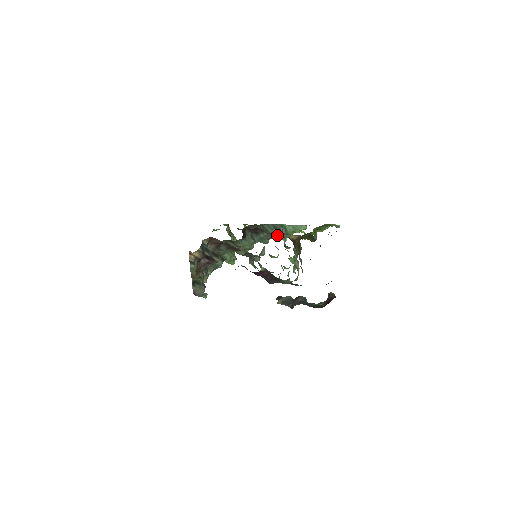
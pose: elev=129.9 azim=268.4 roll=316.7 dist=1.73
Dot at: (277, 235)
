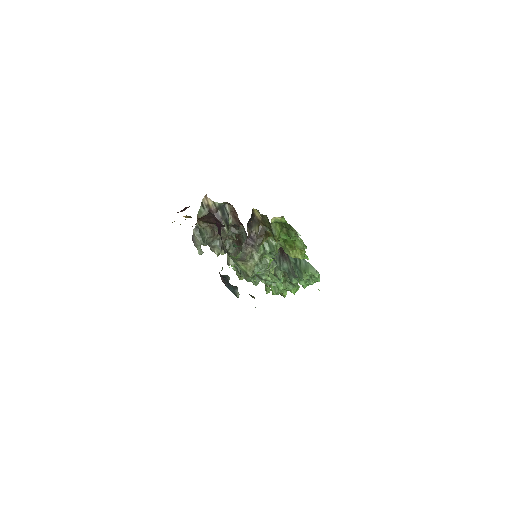
Dot at: (295, 269)
